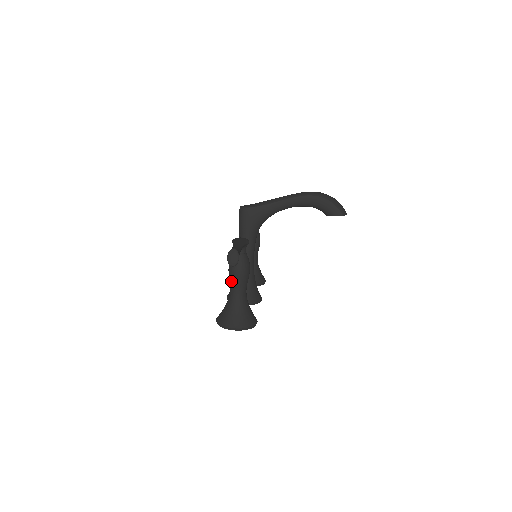
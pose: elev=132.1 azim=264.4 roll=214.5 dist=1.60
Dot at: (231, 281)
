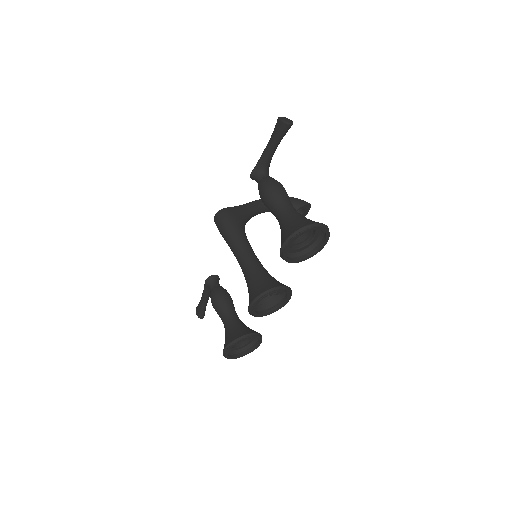
Dot at: (276, 198)
